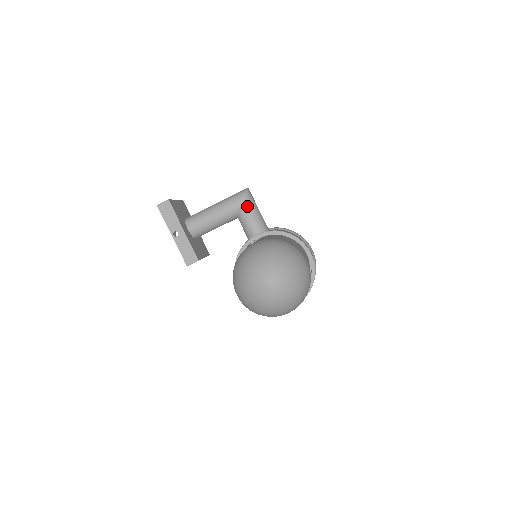
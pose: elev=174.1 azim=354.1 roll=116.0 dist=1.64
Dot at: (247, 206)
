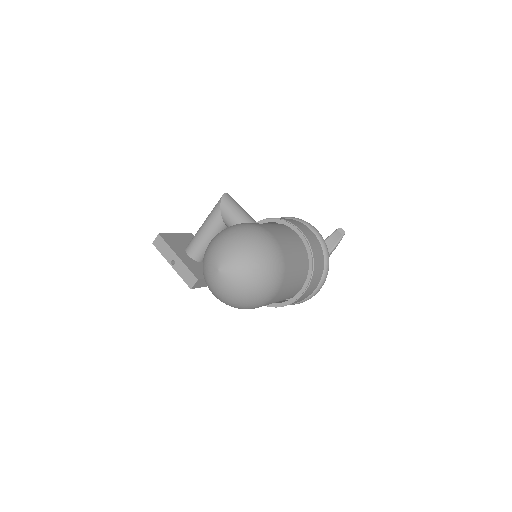
Dot at: (226, 210)
